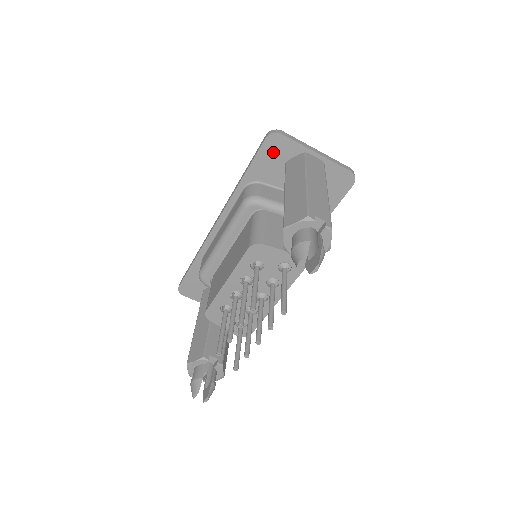
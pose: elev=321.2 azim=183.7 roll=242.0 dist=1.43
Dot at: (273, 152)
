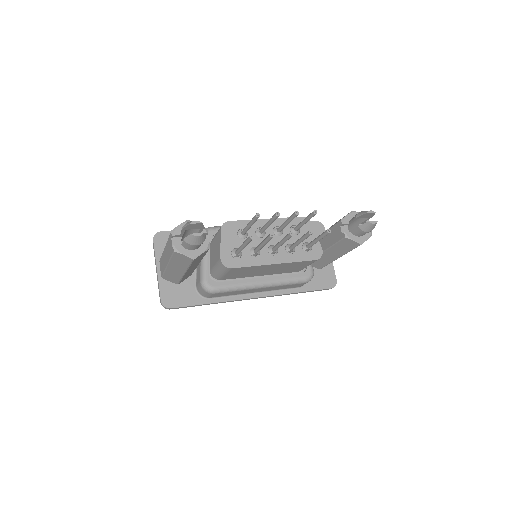
Dot at: occluded
